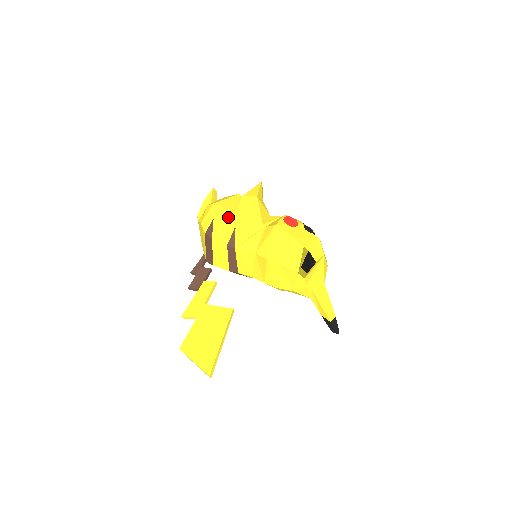
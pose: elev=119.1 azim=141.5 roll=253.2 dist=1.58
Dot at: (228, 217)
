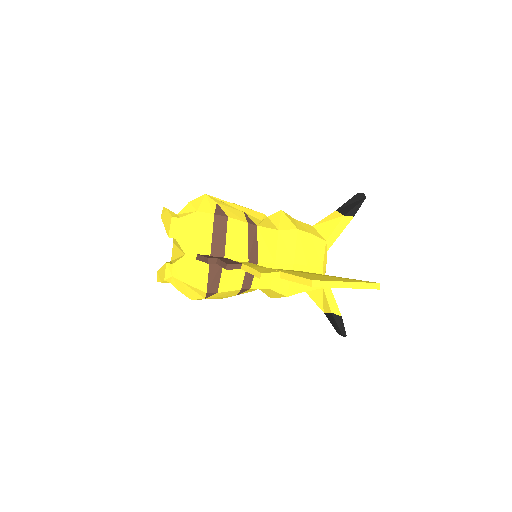
Dot at: (229, 205)
